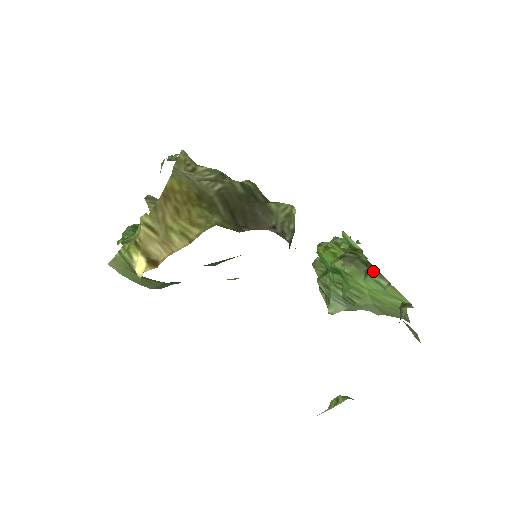
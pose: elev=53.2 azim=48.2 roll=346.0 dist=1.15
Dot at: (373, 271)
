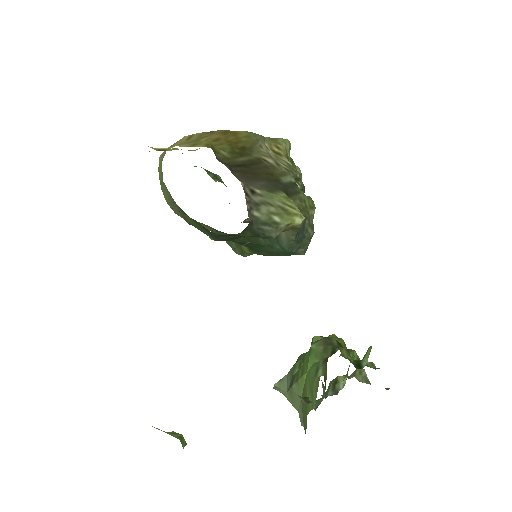
Dot at: occluded
